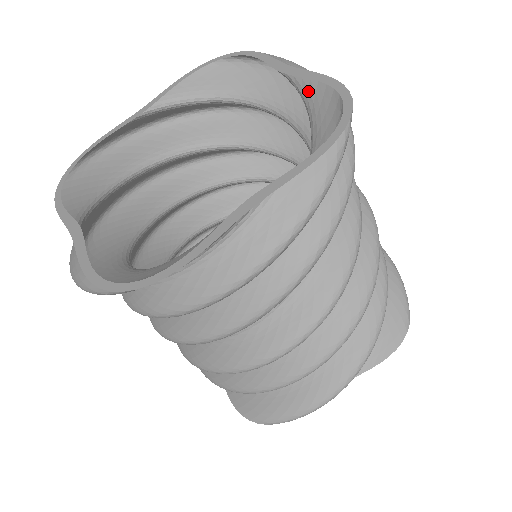
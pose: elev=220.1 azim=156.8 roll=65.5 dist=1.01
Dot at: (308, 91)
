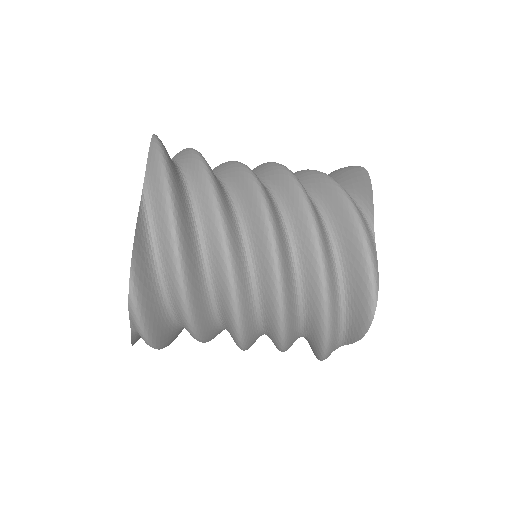
Dot at: (142, 227)
